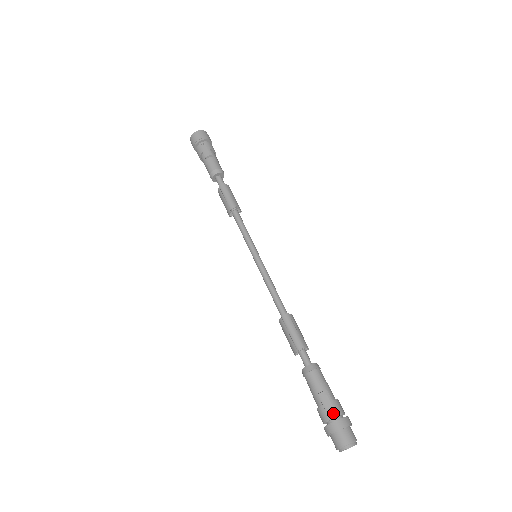
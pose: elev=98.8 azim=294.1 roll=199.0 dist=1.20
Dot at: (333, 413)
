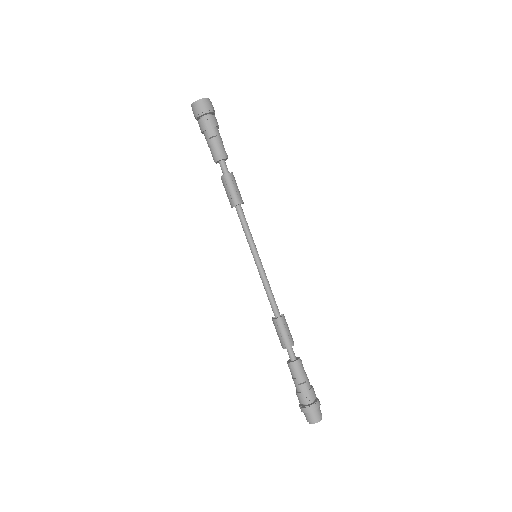
Dot at: (308, 400)
